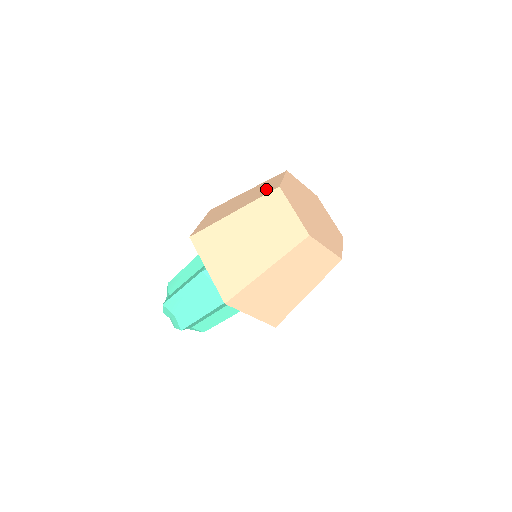
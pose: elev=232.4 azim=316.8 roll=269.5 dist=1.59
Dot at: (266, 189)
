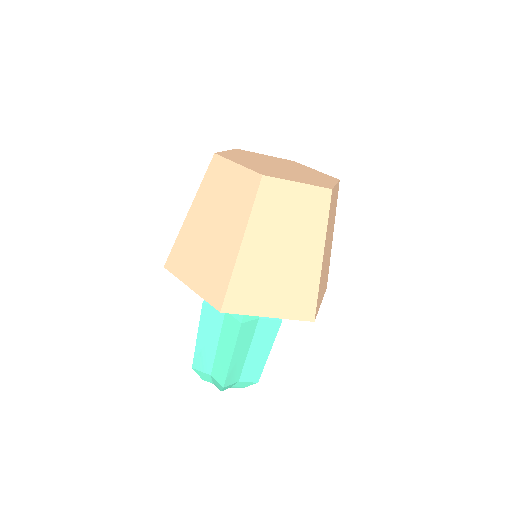
Dot at: occluded
